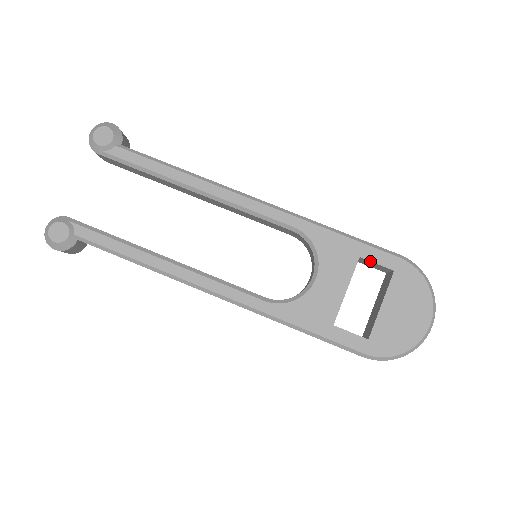
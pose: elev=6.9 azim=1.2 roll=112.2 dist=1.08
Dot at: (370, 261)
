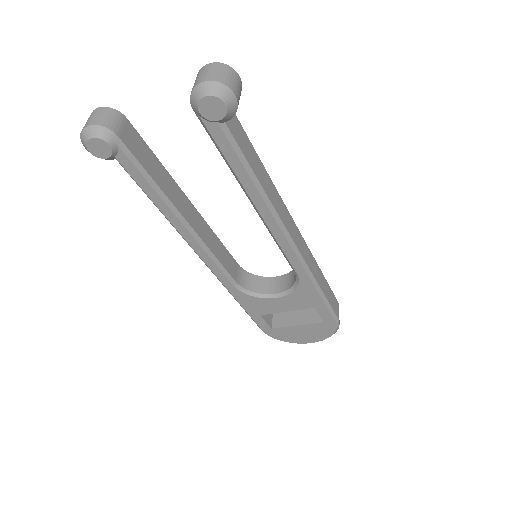
Dot at: (318, 312)
